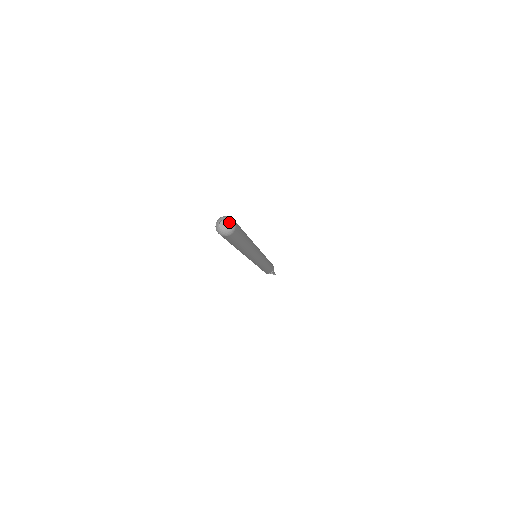
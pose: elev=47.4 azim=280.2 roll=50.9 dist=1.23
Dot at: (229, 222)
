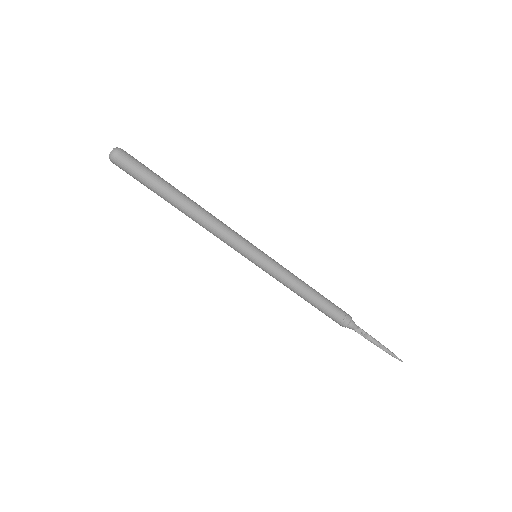
Dot at: (114, 148)
